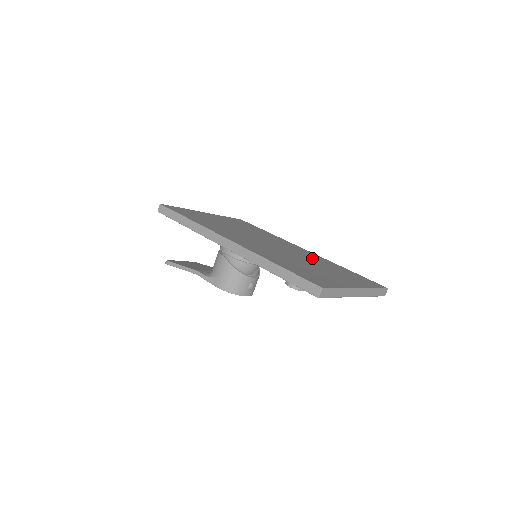
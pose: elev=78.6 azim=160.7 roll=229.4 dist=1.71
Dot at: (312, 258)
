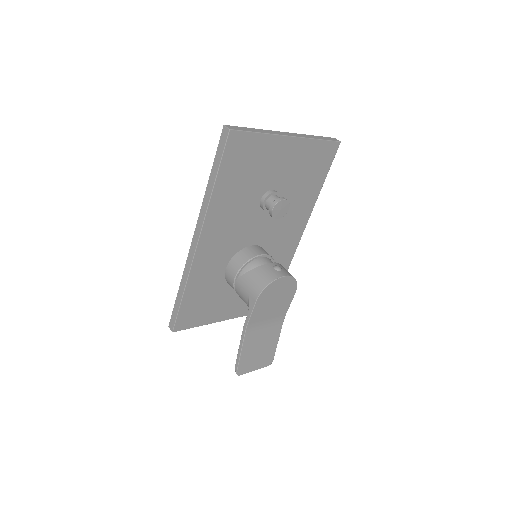
Dot at: occluded
